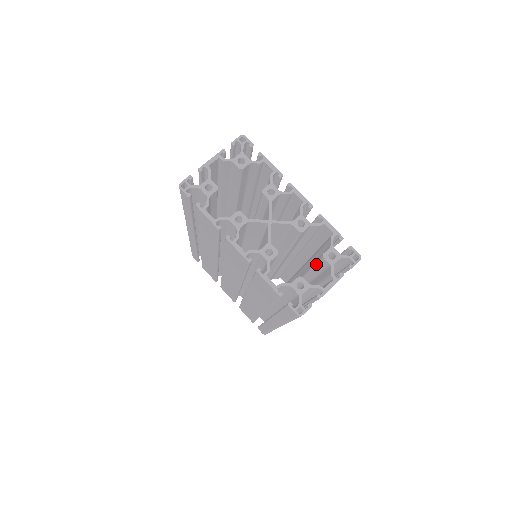
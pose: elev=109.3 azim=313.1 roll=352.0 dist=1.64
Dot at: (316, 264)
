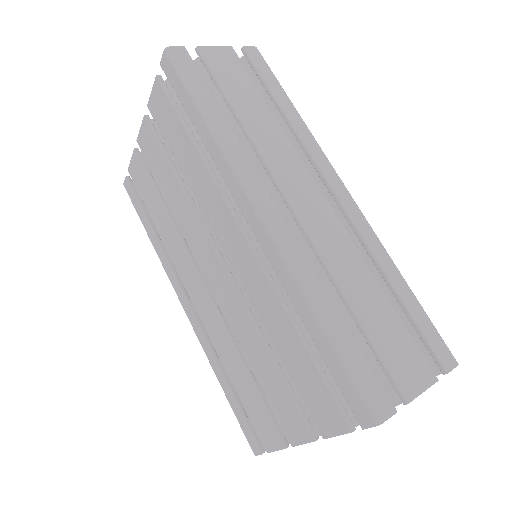
Dot at: occluded
